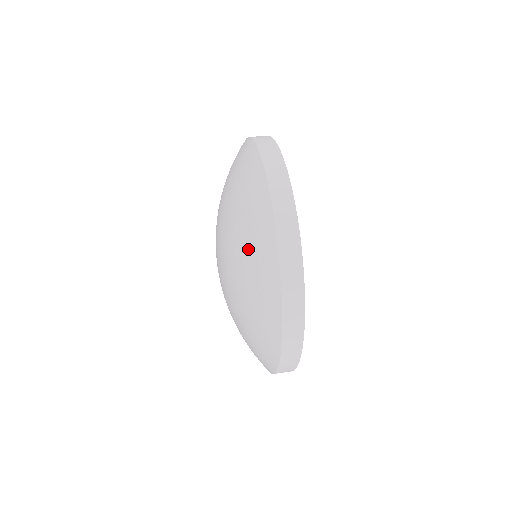
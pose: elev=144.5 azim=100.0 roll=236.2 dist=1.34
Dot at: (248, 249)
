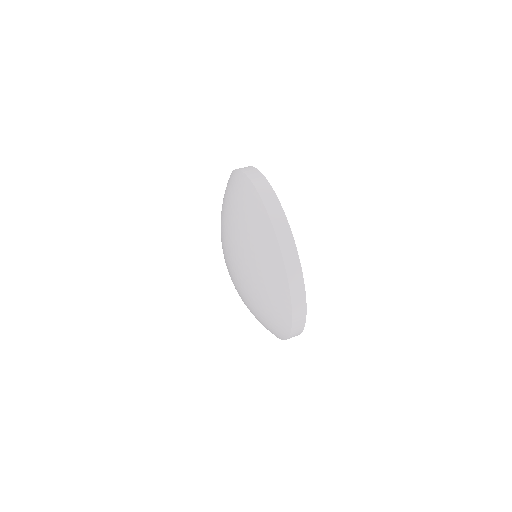
Dot at: (267, 301)
